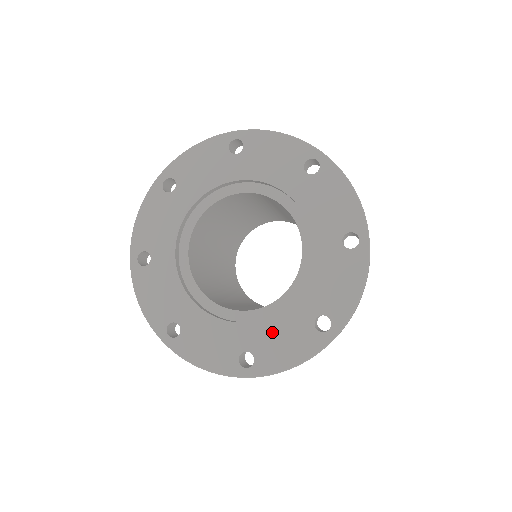
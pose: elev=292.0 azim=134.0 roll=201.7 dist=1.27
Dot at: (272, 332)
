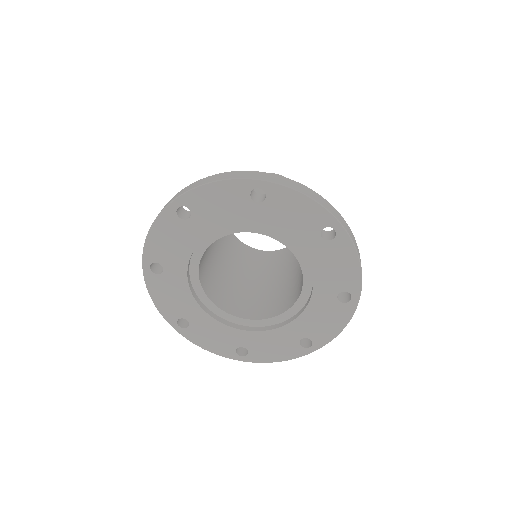
Dot at: (213, 329)
